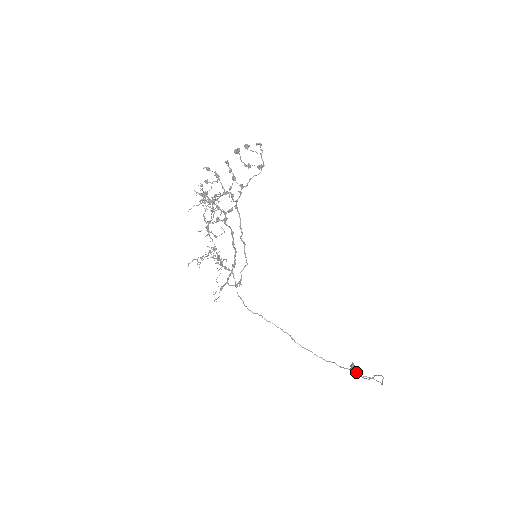
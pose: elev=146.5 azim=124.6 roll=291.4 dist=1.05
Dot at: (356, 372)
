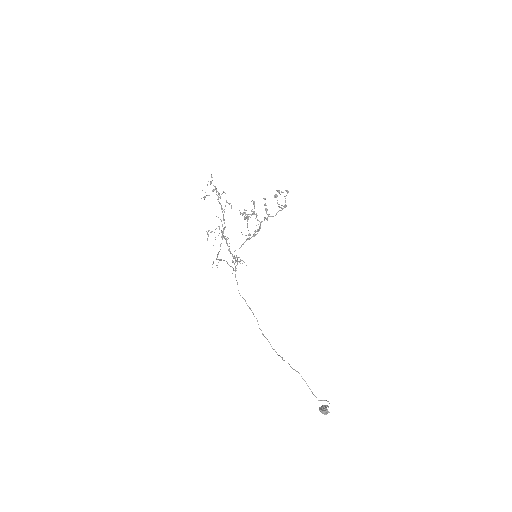
Dot at: (322, 408)
